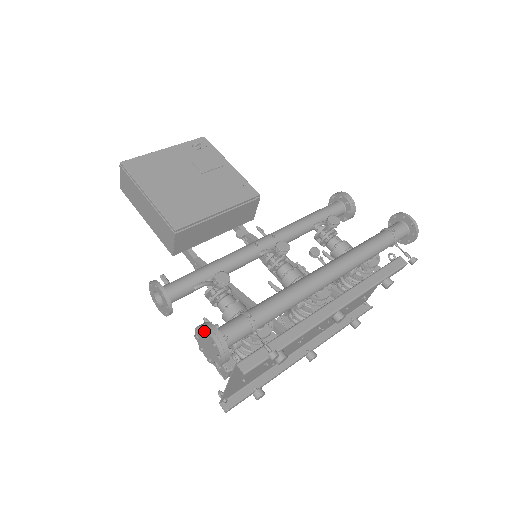
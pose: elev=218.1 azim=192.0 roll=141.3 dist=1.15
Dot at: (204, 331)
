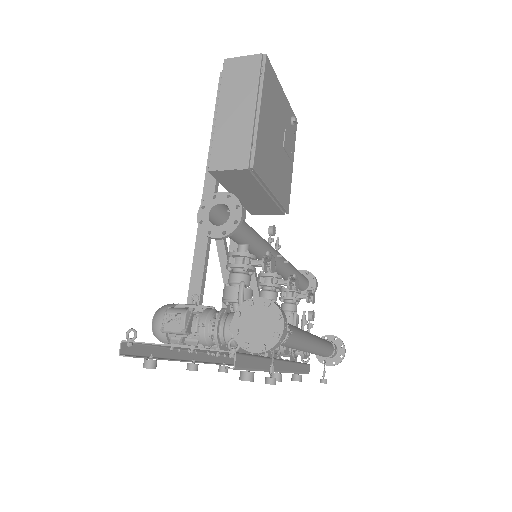
Dot at: (281, 315)
